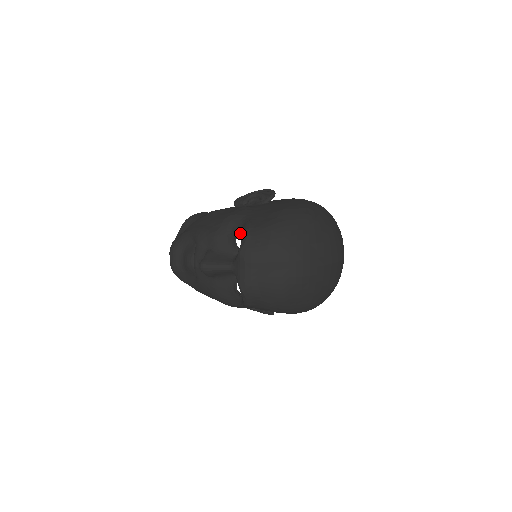
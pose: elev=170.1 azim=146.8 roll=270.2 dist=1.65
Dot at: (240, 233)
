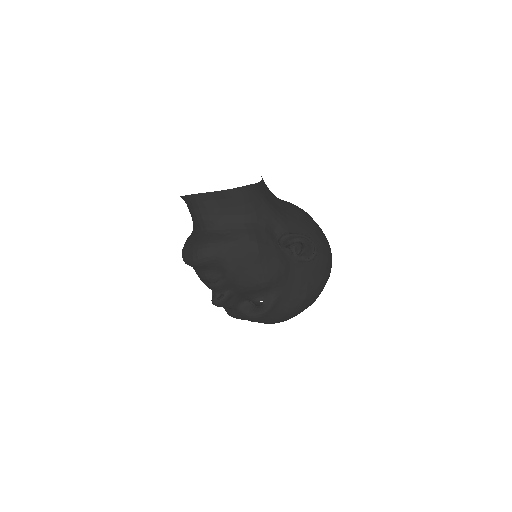
Dot at: (263, 303)
